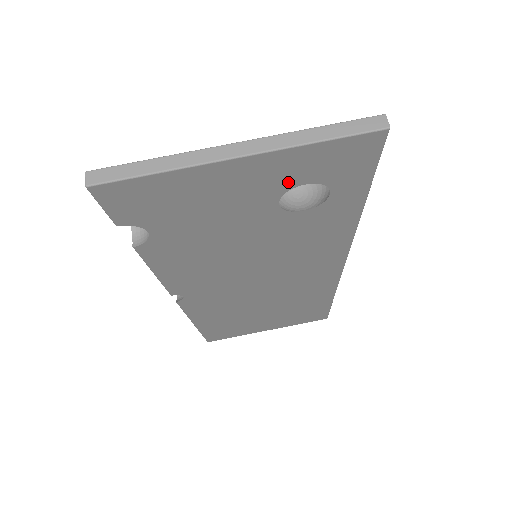
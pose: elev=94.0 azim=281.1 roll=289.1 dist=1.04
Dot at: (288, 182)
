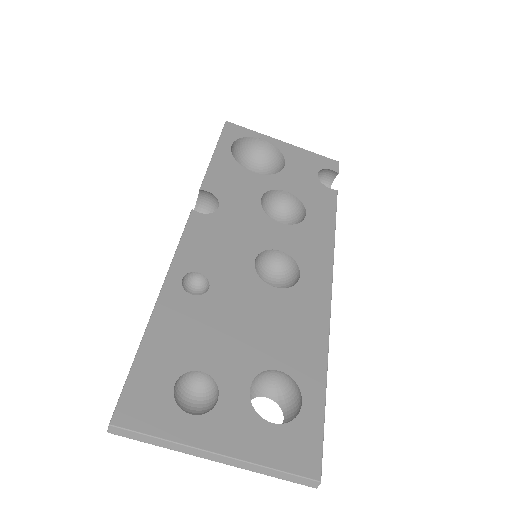
Dot at: occluded
